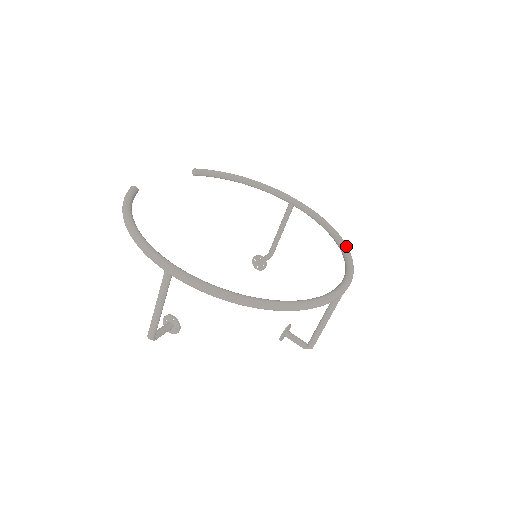
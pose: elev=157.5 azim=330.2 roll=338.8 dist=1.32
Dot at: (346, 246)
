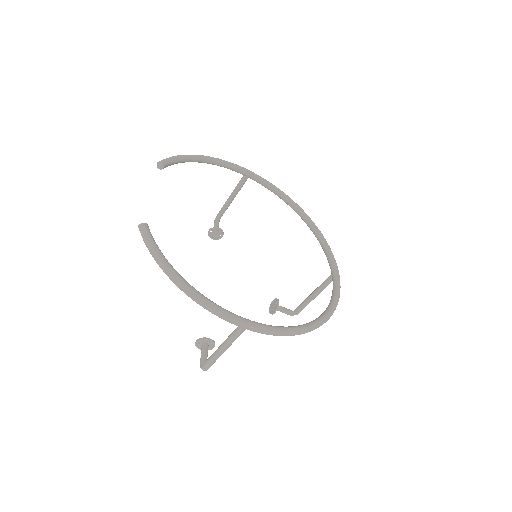
Dot at: (313, 222)
